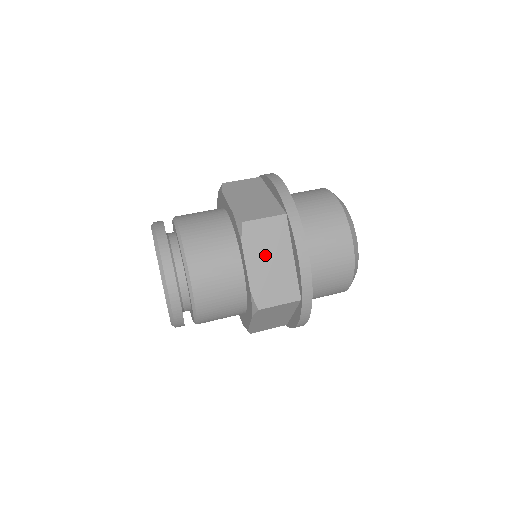
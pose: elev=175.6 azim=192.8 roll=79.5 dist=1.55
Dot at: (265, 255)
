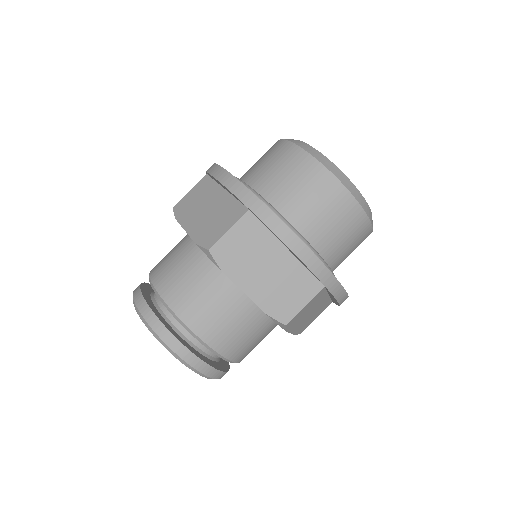
Dot at: (305, 316)
